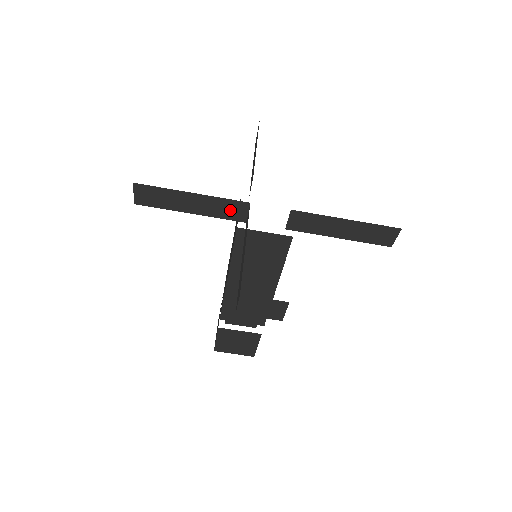
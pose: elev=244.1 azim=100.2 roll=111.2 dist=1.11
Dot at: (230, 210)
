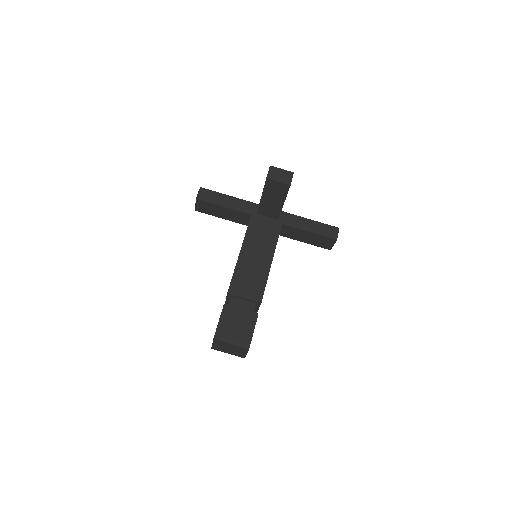
Dot at: (248, 208)
